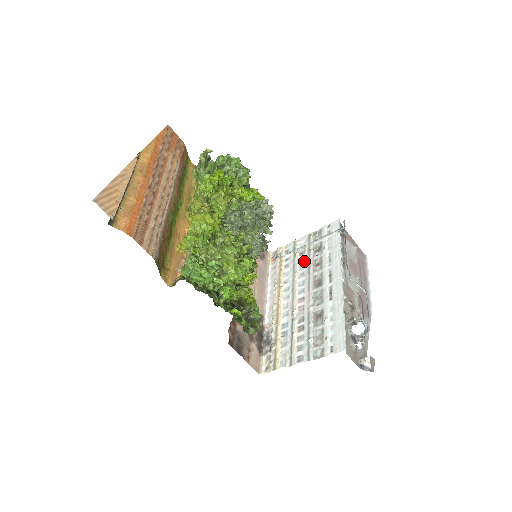
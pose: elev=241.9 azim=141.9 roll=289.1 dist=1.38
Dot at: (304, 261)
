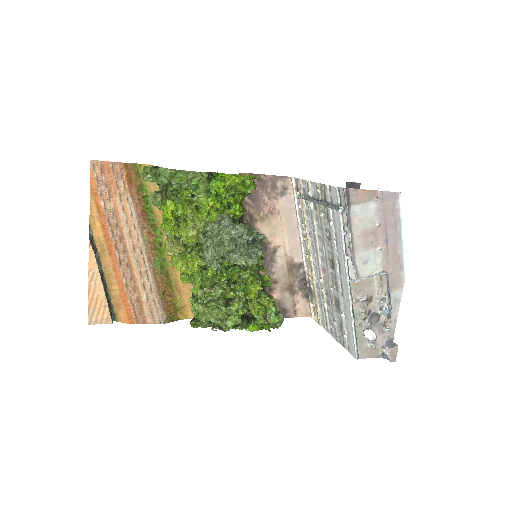
Dot at: (318, 222)
